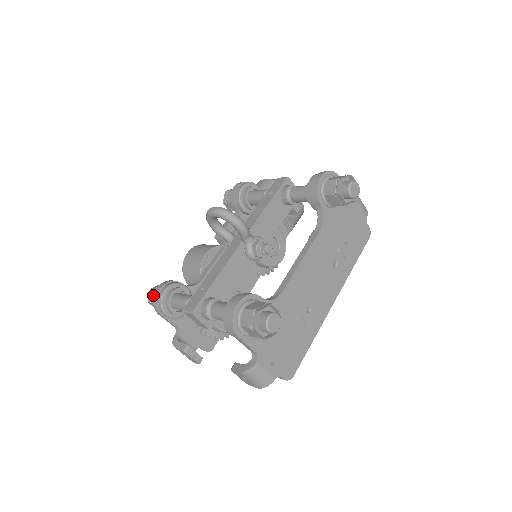
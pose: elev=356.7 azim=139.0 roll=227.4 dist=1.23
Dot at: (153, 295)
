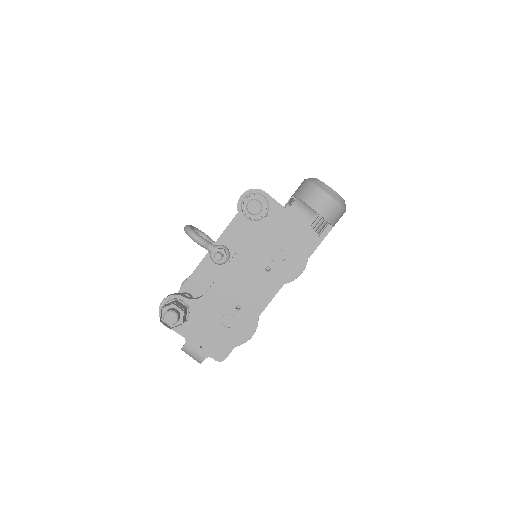
Dot at: occluded
